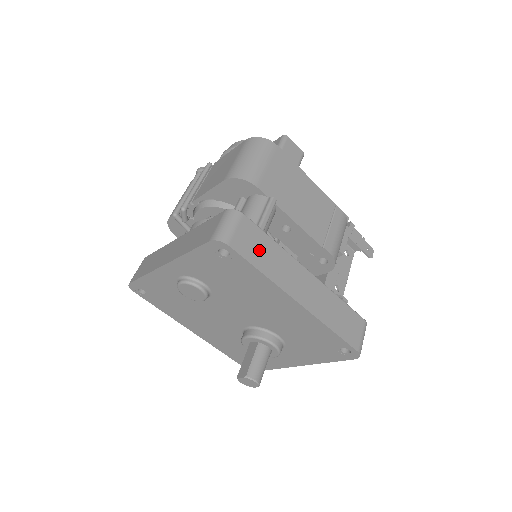
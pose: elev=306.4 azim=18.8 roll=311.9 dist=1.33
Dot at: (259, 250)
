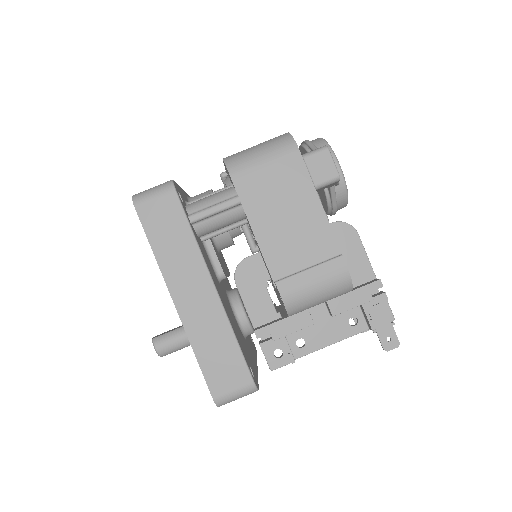
Dot at: (166, 230)
